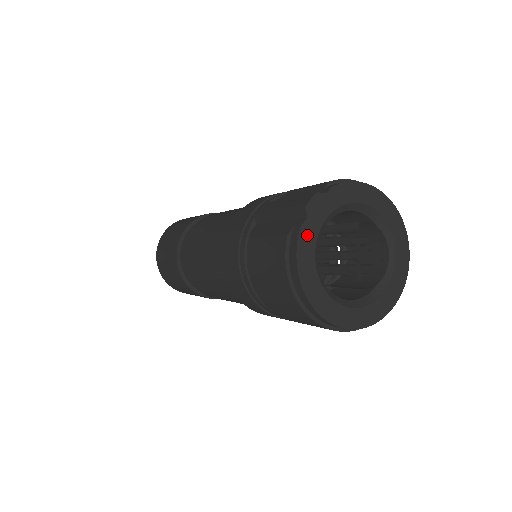
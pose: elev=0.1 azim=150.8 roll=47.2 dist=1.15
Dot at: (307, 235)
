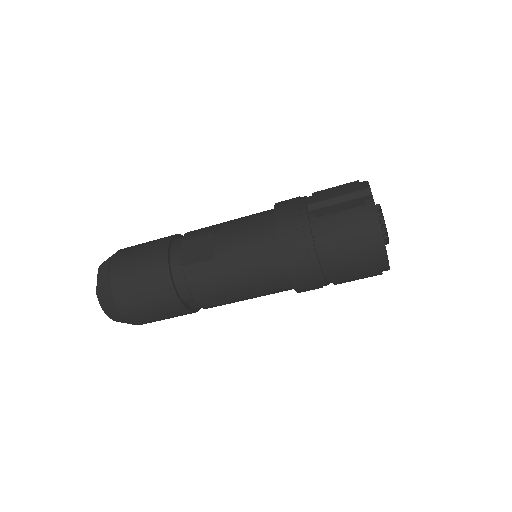
Dot at: occluded
